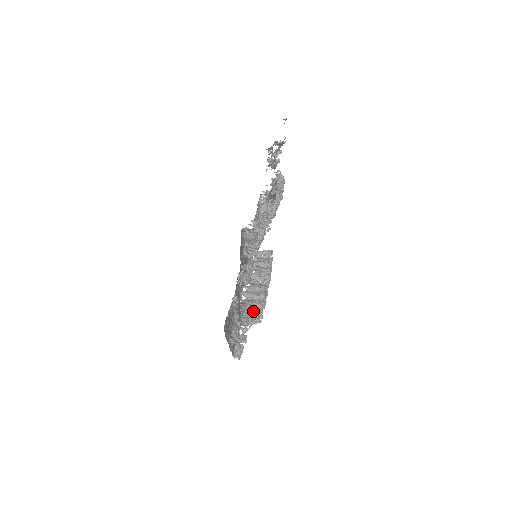
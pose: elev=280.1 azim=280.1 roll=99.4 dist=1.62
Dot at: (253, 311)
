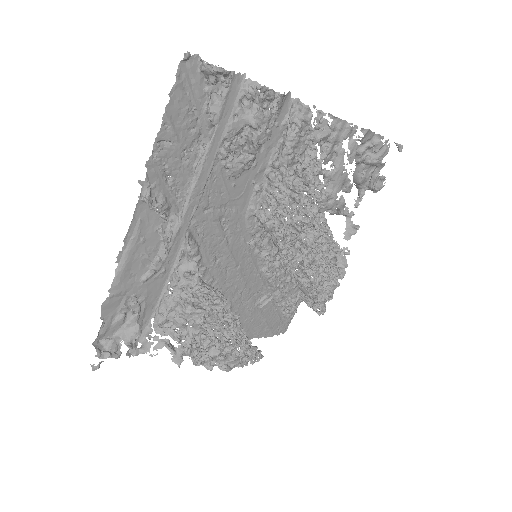
Dot at: (188, 302)
